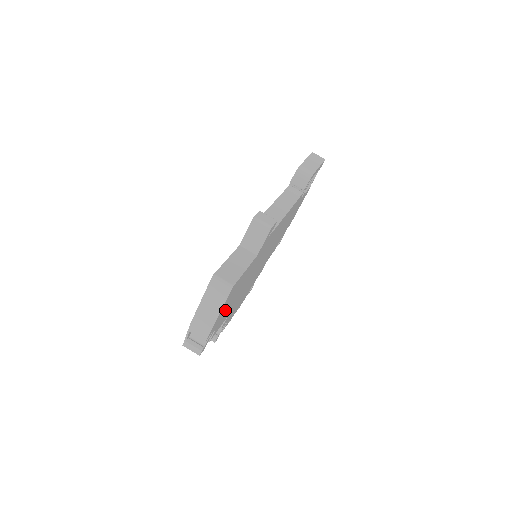
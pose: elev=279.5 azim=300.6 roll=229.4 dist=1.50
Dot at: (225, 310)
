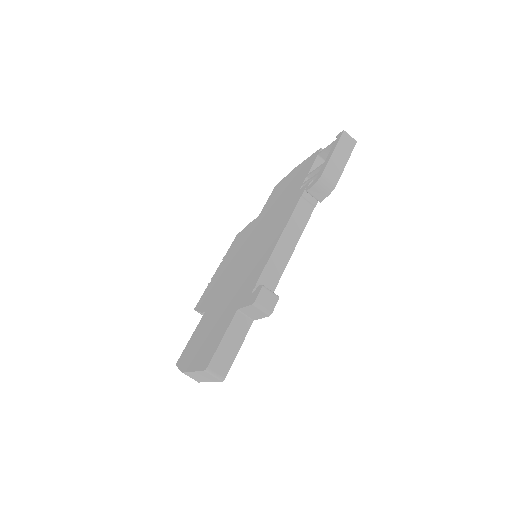
Dot at: occluded
